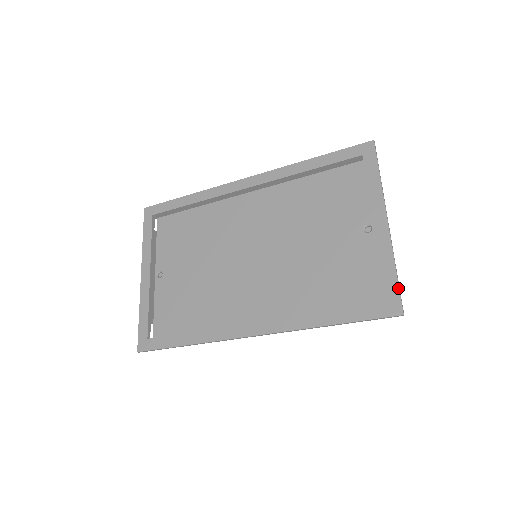
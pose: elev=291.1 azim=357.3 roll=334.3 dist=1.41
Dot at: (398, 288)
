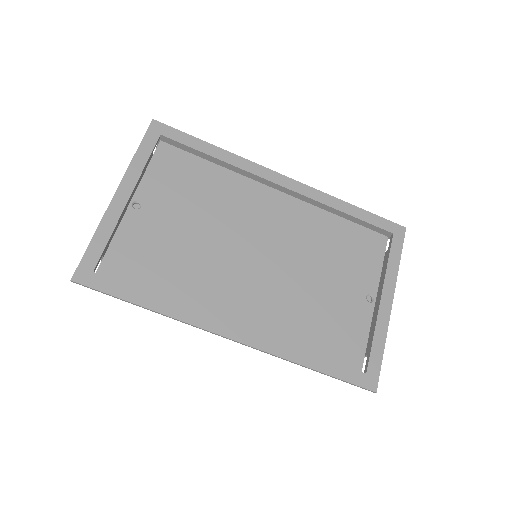
Dot at: (380, 367)
